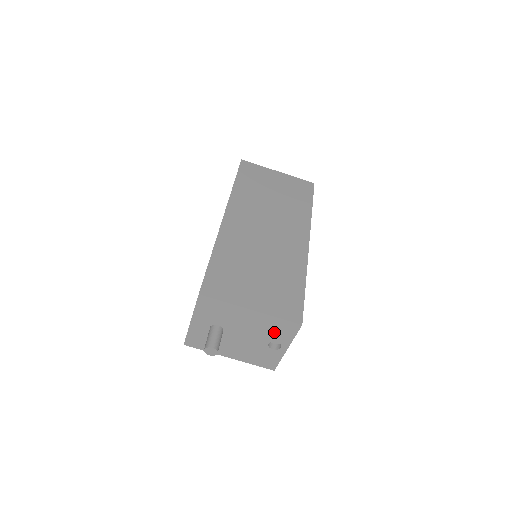
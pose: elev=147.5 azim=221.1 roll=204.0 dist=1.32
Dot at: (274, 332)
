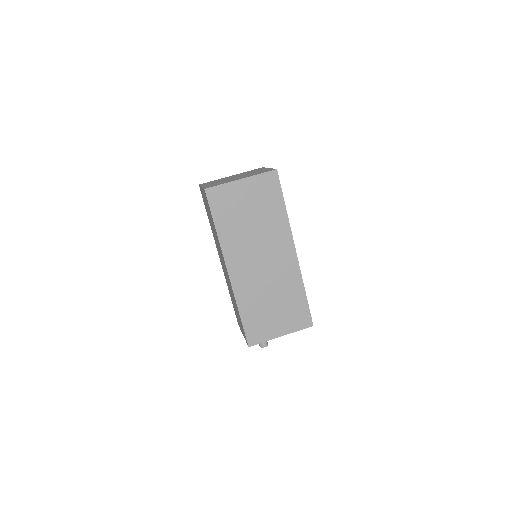
Dot at: occluded
